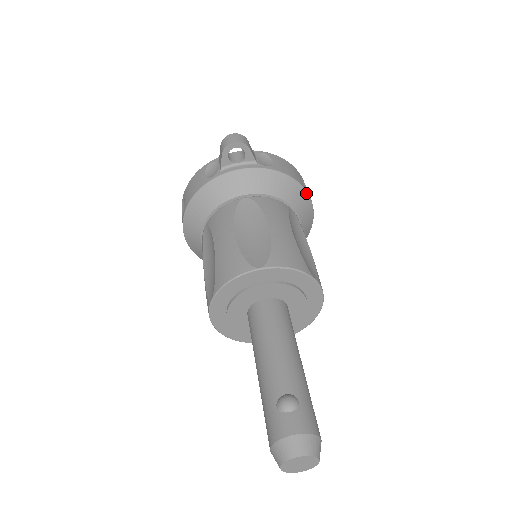
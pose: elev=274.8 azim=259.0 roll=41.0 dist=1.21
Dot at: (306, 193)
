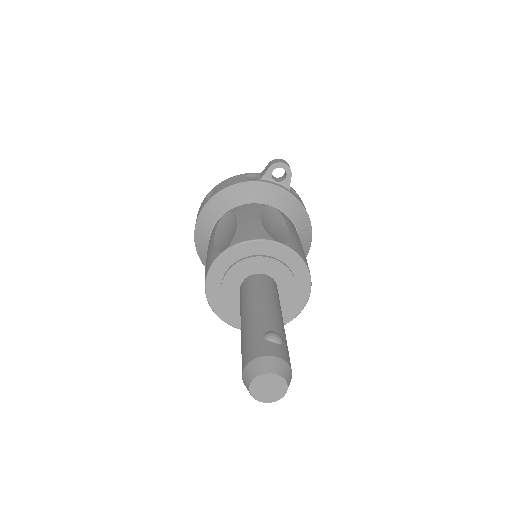
Dot at: (311, 235)
